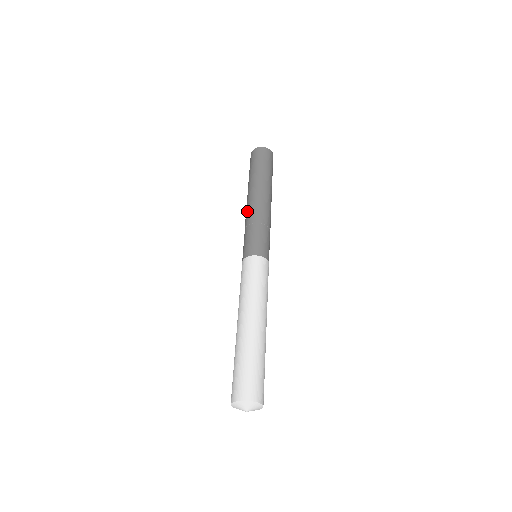
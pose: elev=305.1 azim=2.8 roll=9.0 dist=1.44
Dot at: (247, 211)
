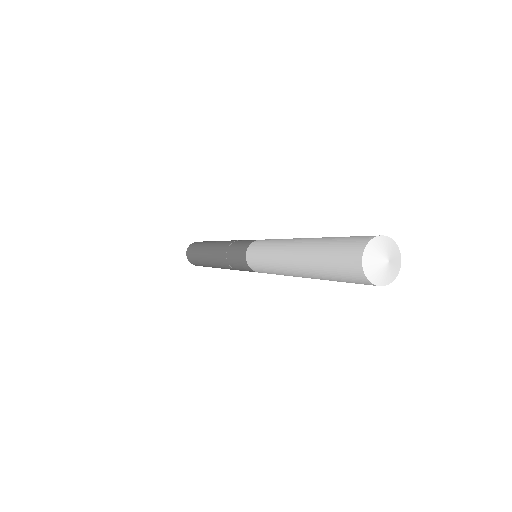
Dot at: occluded
